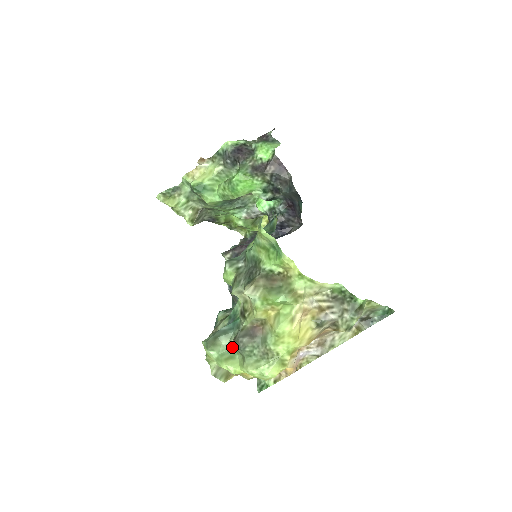
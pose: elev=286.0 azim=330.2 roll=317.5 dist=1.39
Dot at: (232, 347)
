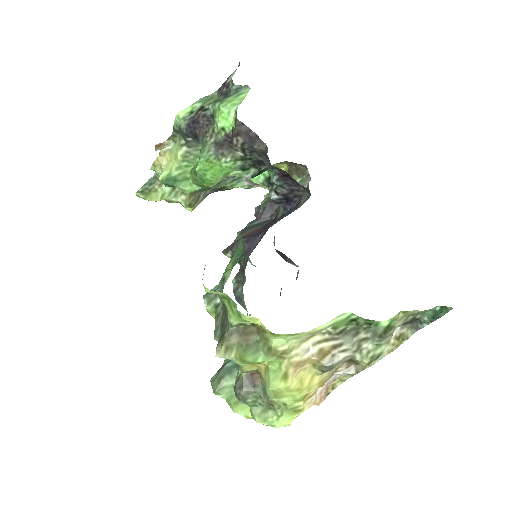
Dot at: occluded
